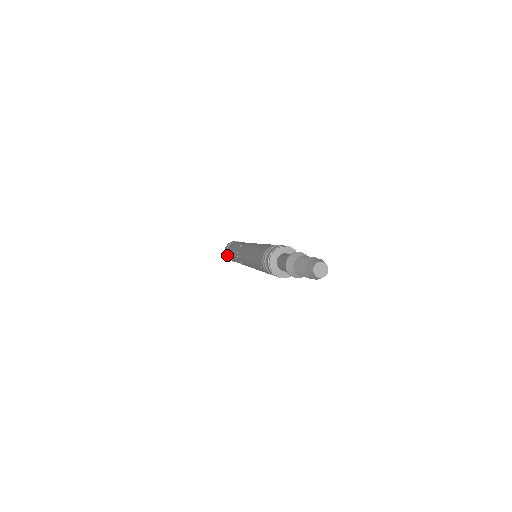
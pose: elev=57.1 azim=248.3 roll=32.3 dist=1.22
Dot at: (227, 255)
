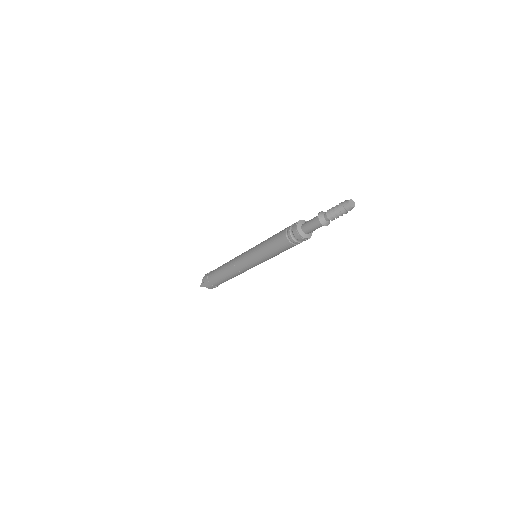
Dot at: (208, 275)
